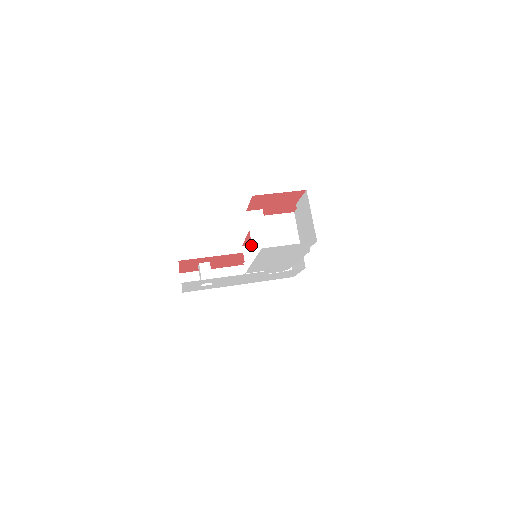
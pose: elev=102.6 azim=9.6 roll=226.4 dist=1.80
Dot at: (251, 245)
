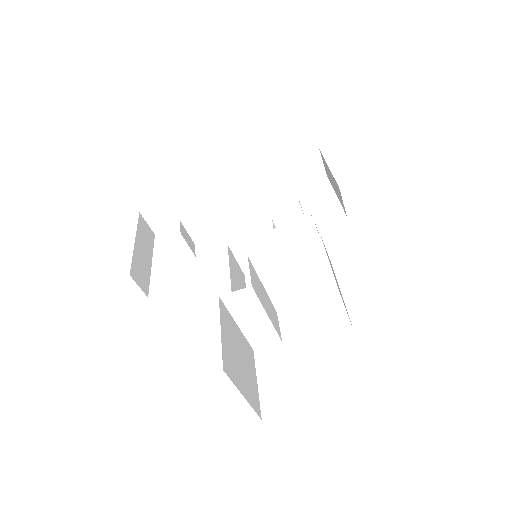
Dot at: (243, 239)
